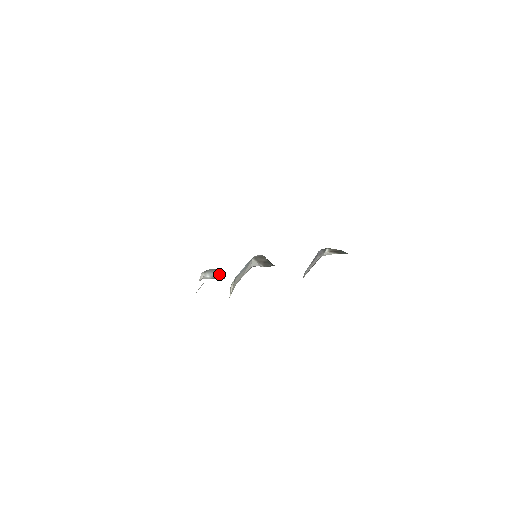
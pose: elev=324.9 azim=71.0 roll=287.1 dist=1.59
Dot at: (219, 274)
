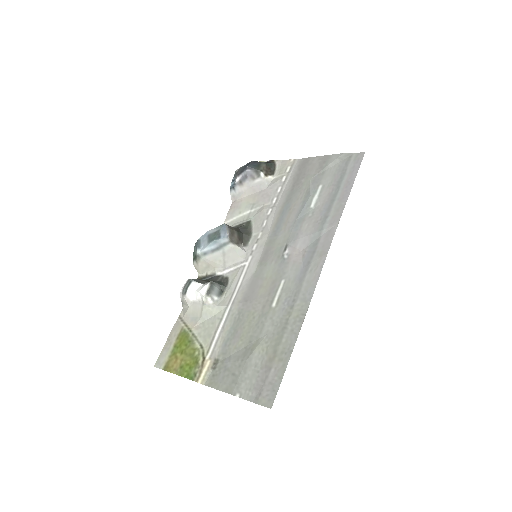
Dot at: (217, 285)
